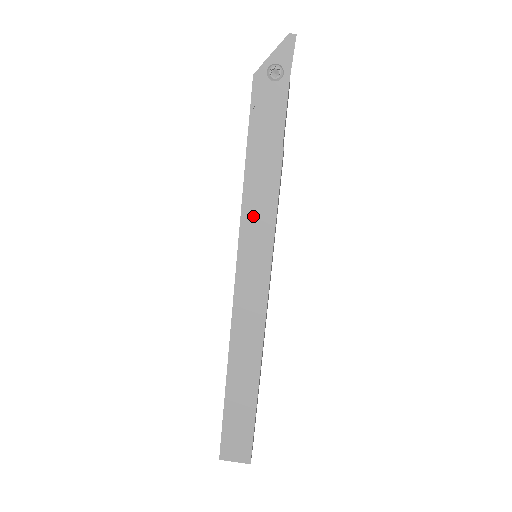
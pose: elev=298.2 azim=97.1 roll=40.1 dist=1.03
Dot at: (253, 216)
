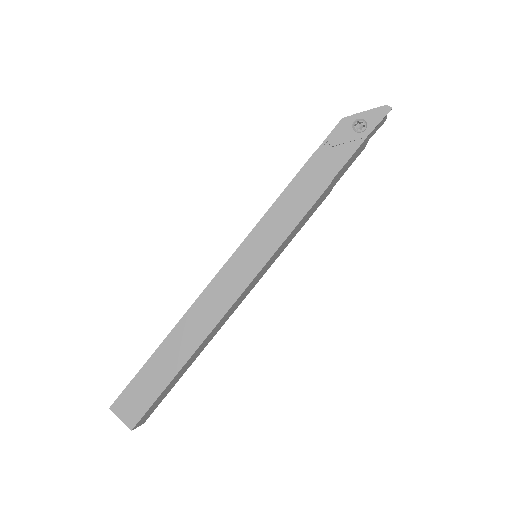
Dot at: (274, 220)
